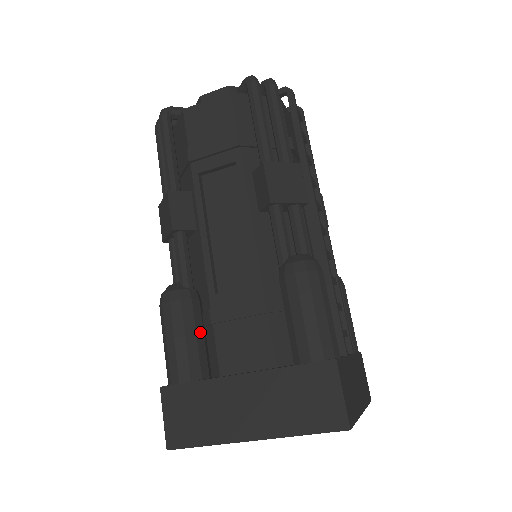
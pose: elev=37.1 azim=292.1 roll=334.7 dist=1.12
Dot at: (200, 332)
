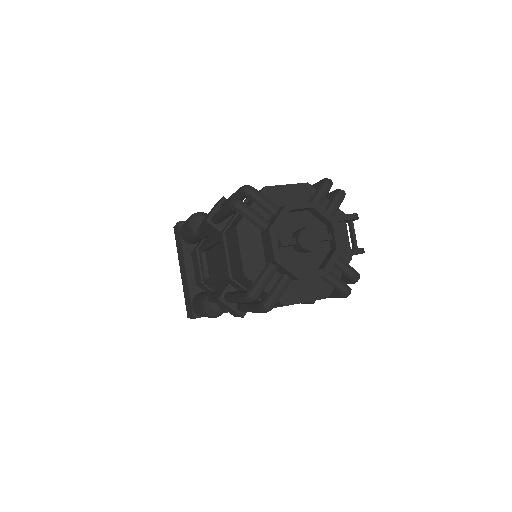
Dot at: occluded
